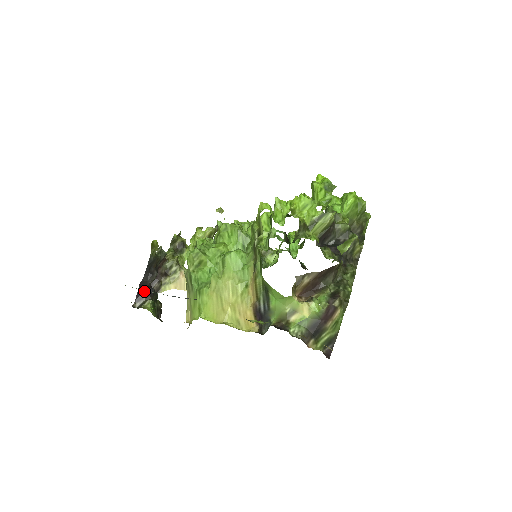
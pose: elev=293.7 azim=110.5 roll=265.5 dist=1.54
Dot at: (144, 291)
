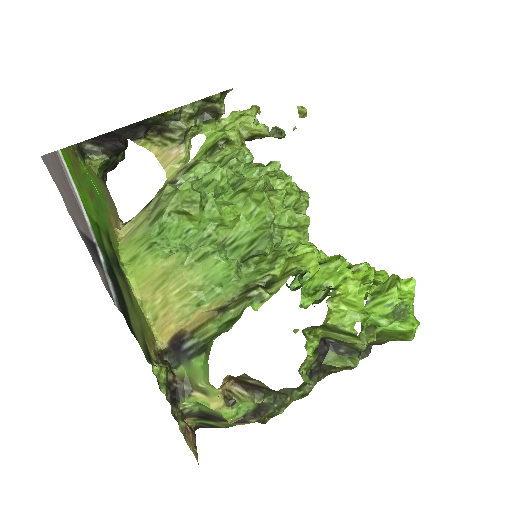
Dot at: (108, 141)
